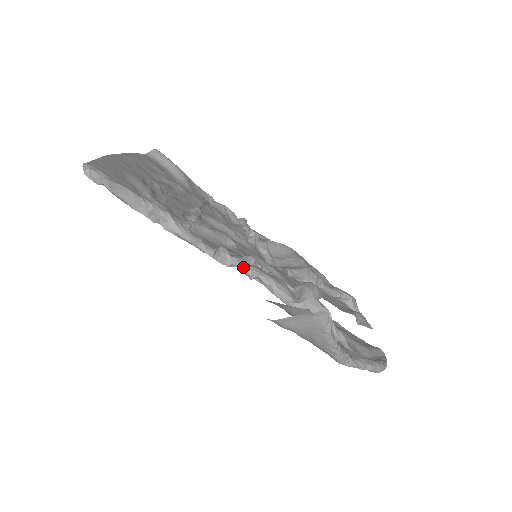
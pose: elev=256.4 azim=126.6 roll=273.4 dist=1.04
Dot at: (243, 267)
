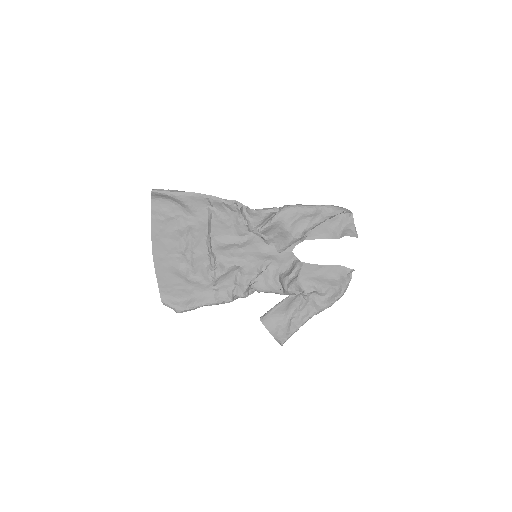
Dot at: (250, 288)
